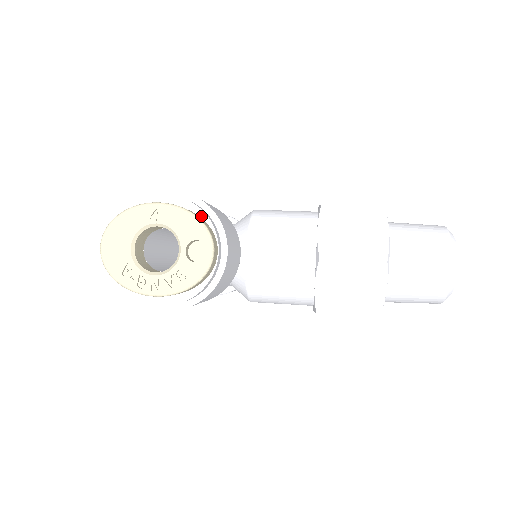
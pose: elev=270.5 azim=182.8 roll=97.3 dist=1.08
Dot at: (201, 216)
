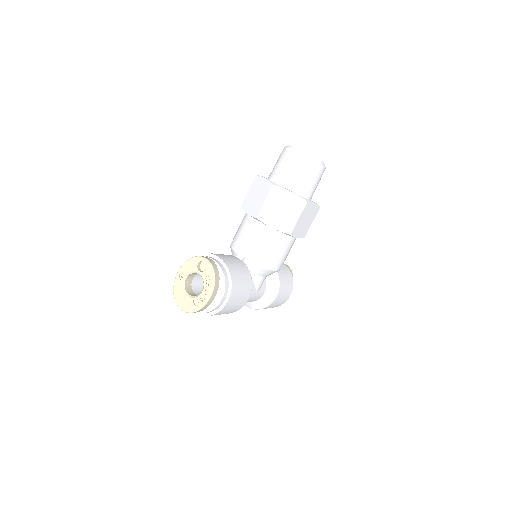
Dot at: occluded
